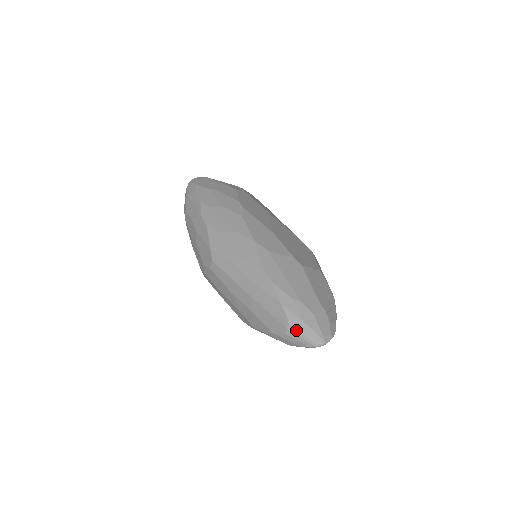
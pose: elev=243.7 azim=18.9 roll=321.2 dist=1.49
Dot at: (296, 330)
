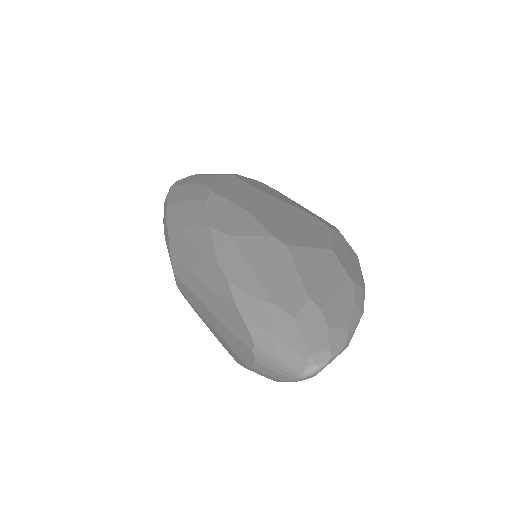
Dot at: (266, 353)
